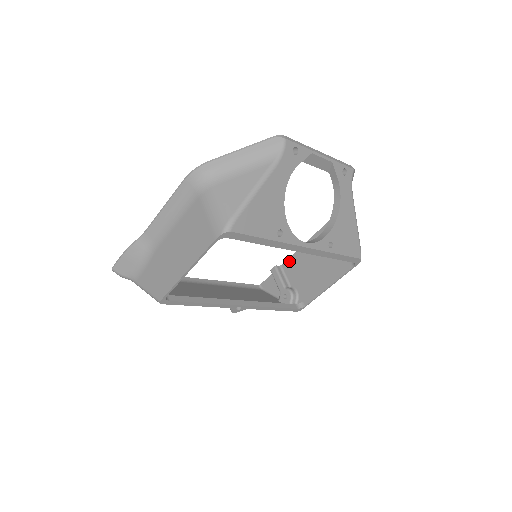
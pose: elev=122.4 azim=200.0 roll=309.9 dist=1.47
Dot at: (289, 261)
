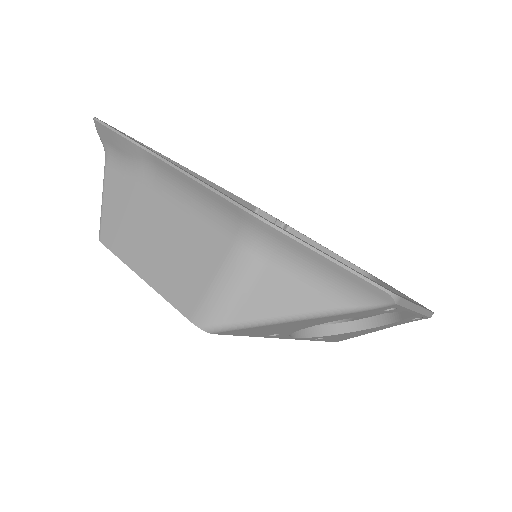
Dot at: (299, 236)
